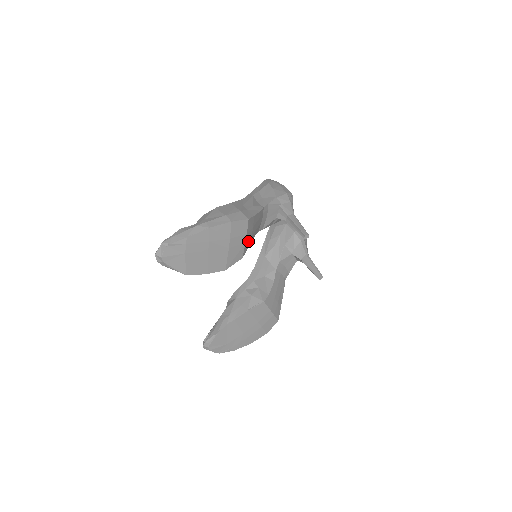
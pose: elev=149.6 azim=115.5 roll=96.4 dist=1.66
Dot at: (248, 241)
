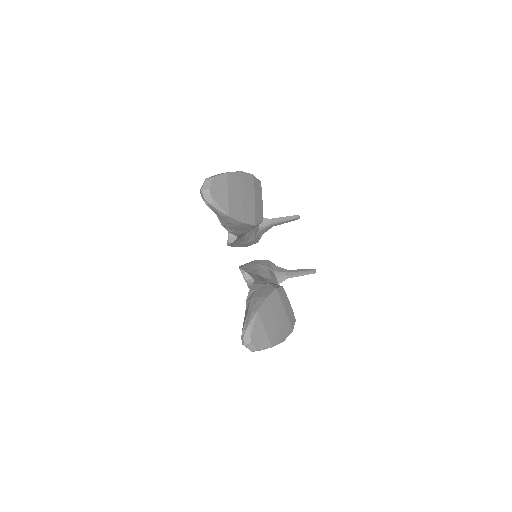
Dot at: occluded
